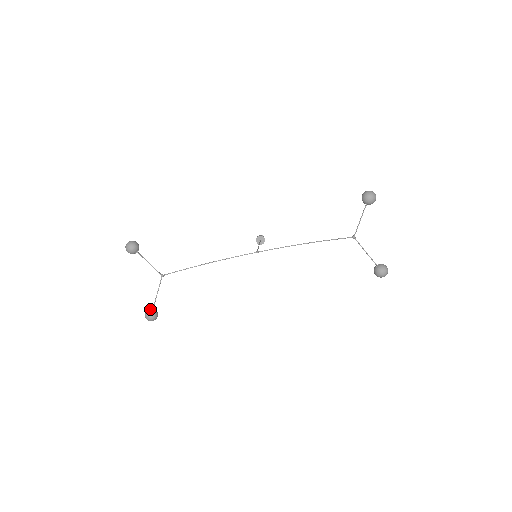
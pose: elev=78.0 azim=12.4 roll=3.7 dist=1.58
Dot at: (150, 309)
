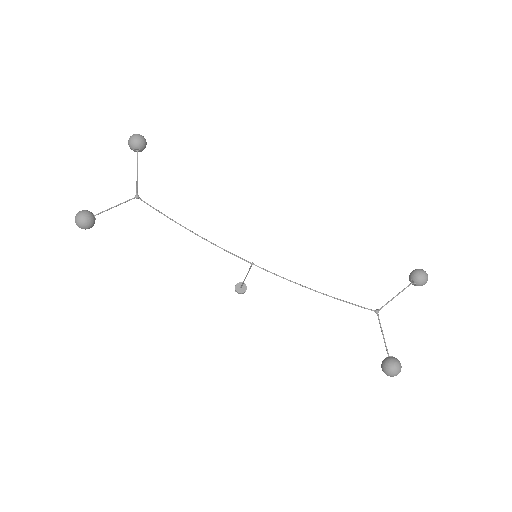
Dot at: occluded
